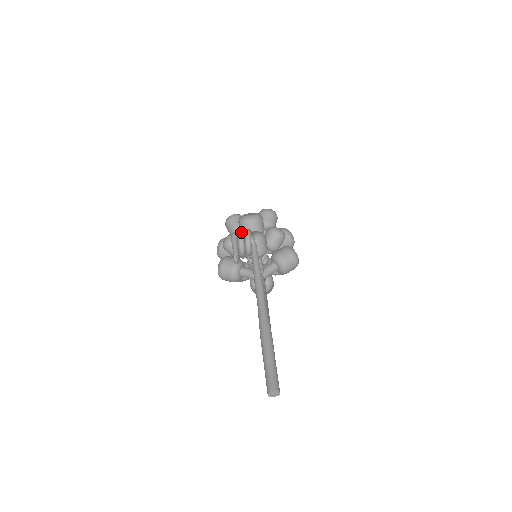
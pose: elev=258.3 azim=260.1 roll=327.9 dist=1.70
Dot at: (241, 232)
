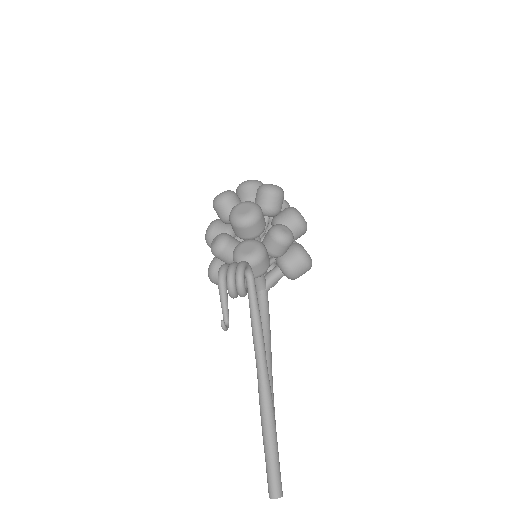
Dot at: (230, 274)
